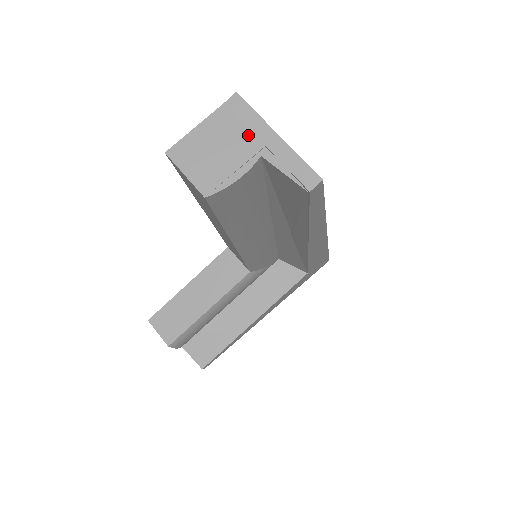
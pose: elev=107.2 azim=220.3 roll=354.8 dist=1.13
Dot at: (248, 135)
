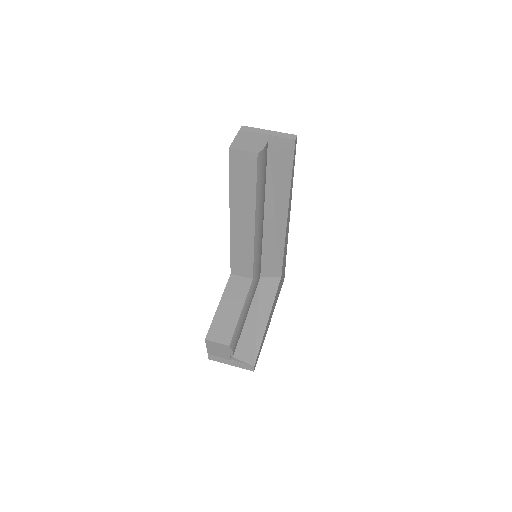
Dot at: (258, 134)
